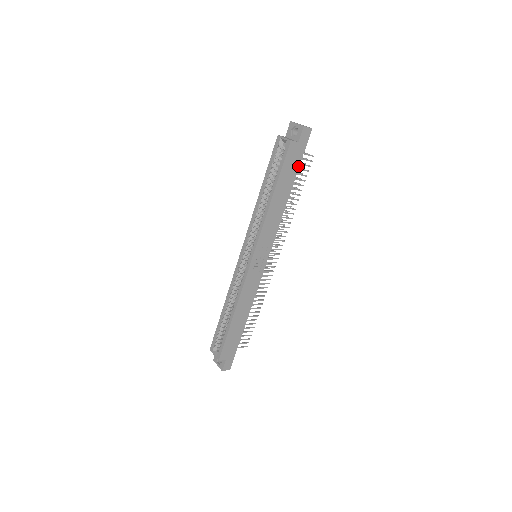
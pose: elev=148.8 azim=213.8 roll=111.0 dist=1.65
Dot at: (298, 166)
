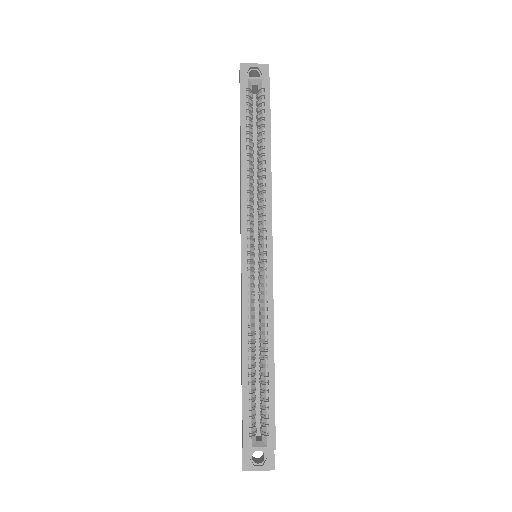
Dot at: occluded
